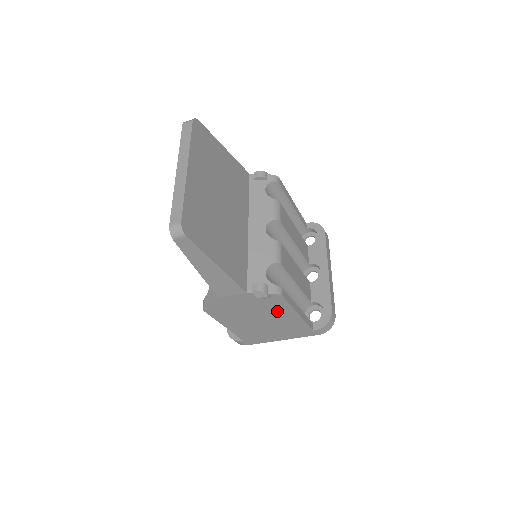
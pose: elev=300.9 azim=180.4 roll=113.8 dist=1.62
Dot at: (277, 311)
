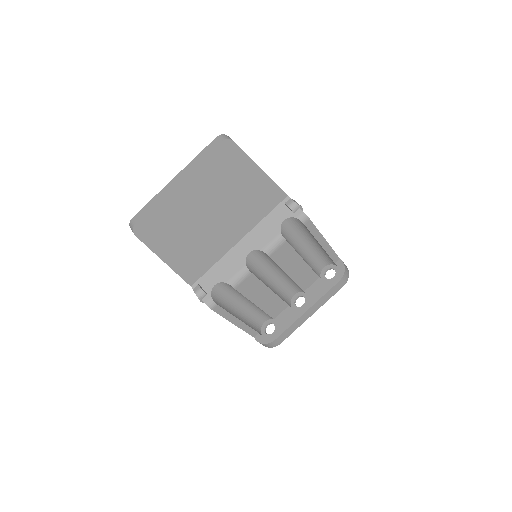
Dot at: occluded
